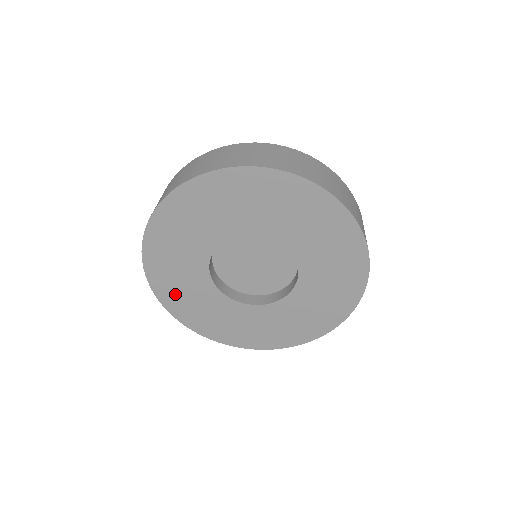
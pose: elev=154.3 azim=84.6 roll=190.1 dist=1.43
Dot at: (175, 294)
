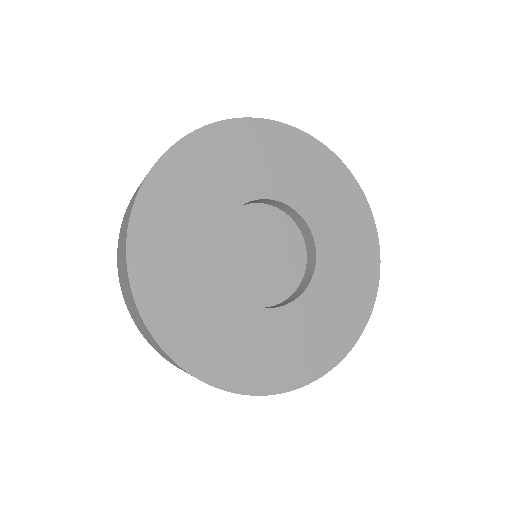
Dot at: (167, 300)
